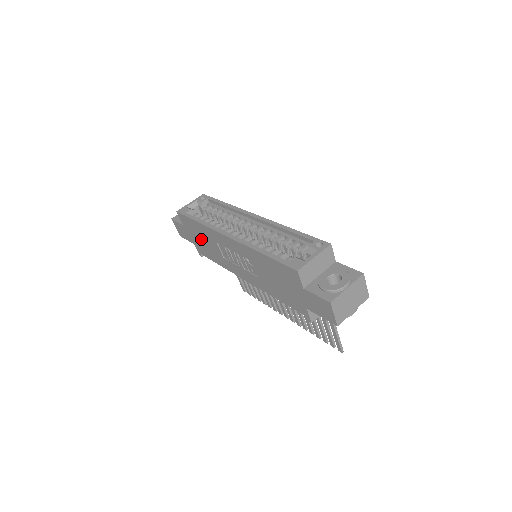
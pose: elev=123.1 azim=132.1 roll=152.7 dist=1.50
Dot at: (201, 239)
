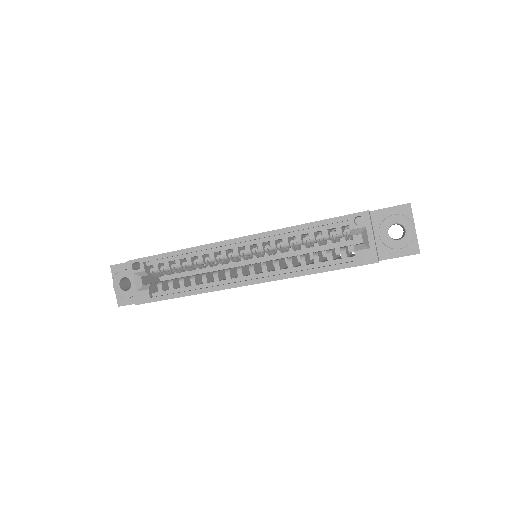
Dot at: occluded
